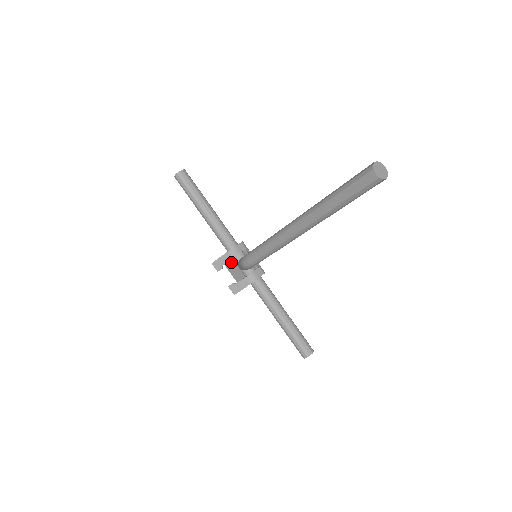
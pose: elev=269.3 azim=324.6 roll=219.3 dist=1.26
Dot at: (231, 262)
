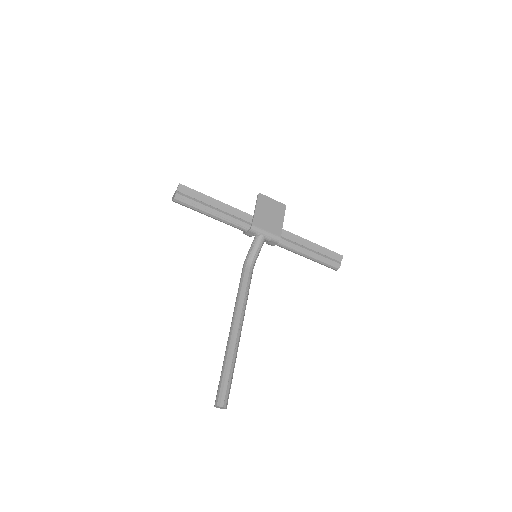
Dot at: (263, 205)
